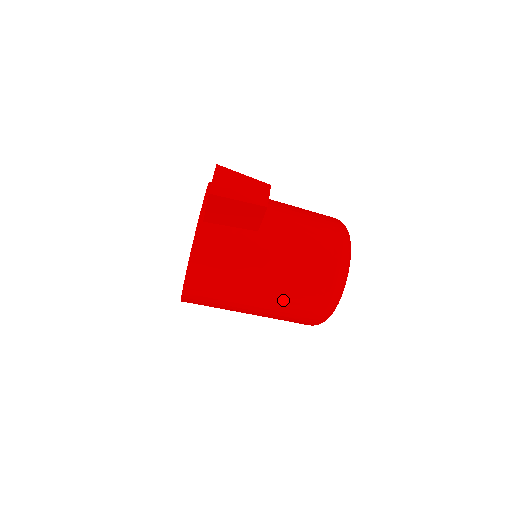
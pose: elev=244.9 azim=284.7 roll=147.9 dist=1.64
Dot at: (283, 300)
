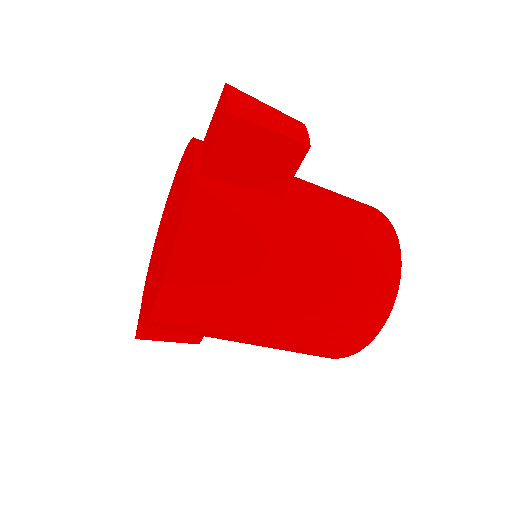
Dot at: (319, 308)
